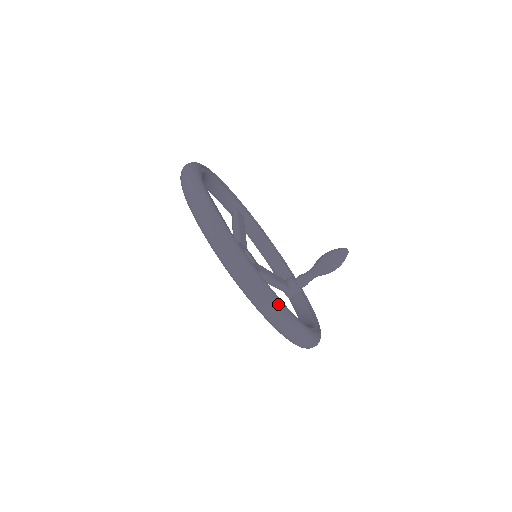
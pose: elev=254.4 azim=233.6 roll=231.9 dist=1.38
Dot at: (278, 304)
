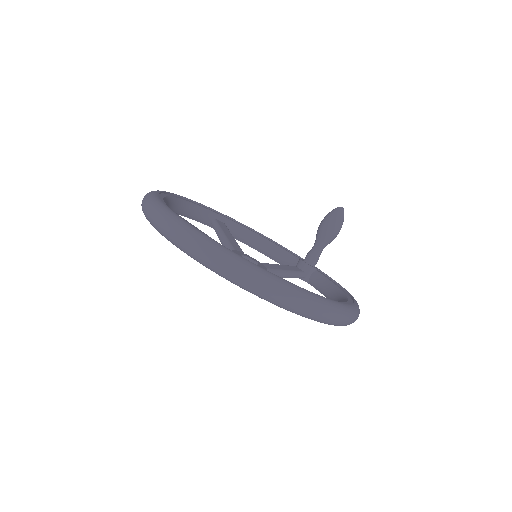
Dot at: (304, 294)
